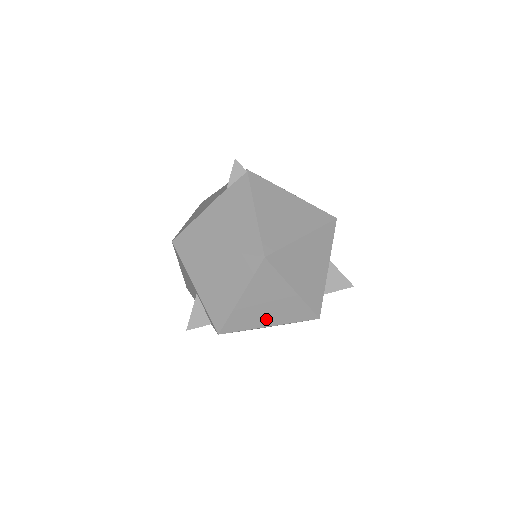
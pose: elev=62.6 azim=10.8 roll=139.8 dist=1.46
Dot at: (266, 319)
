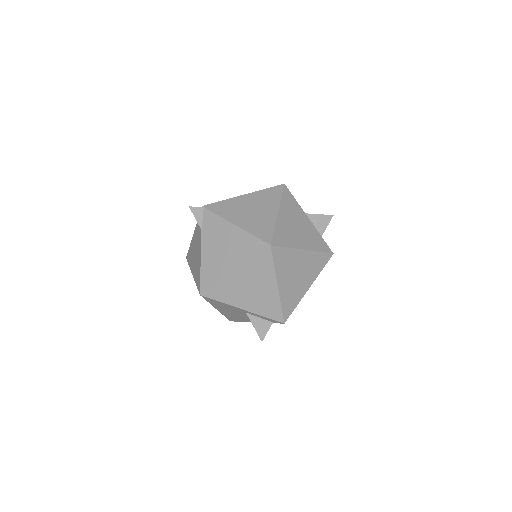
Dot at: (303, 285)
